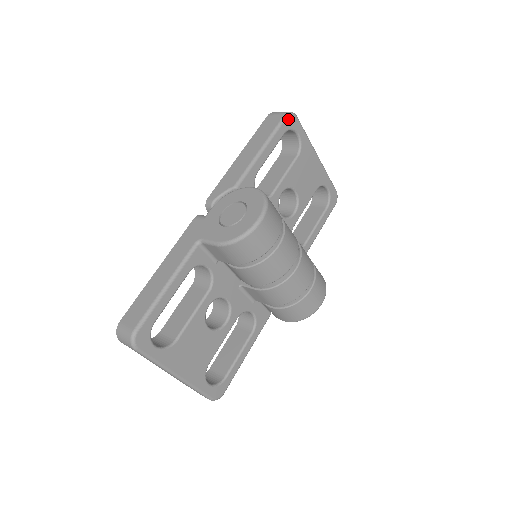
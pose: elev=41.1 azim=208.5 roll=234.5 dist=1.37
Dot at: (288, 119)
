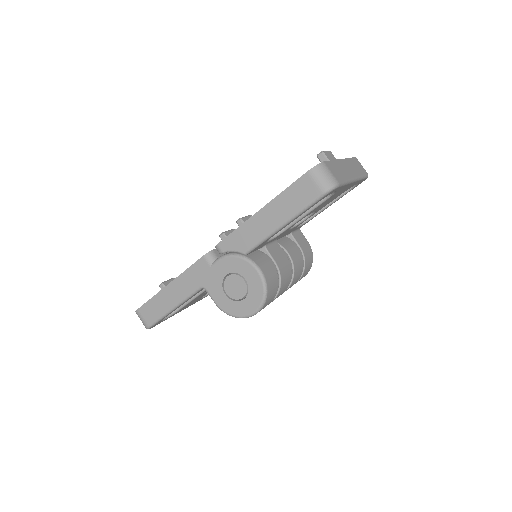
Dot at: (325, 196)
